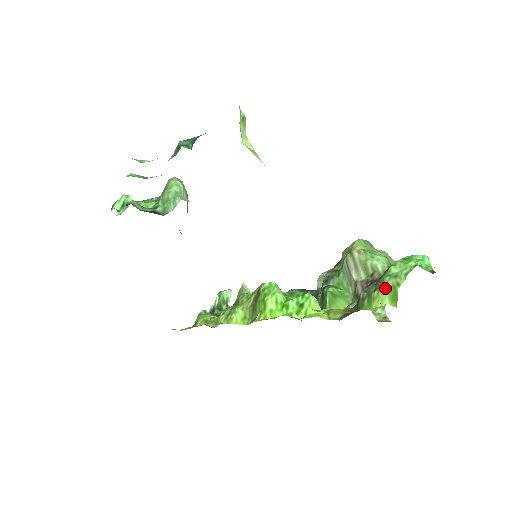
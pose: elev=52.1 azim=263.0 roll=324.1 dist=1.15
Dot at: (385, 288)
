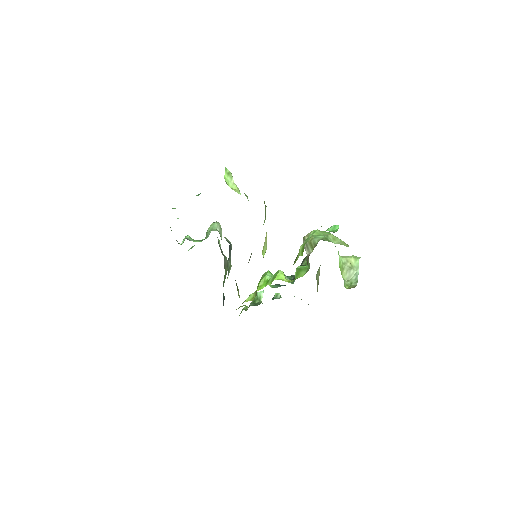
Dot at: (301, 247)
